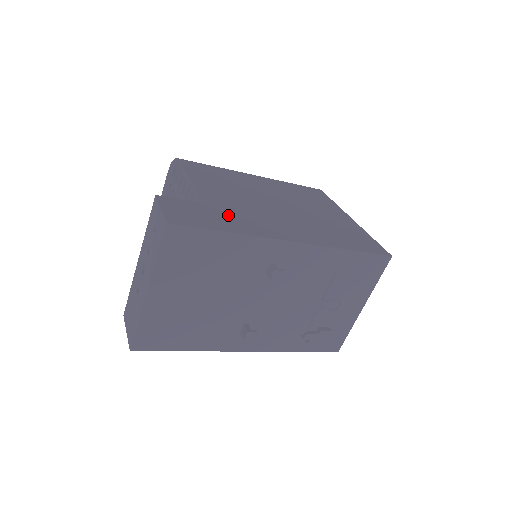
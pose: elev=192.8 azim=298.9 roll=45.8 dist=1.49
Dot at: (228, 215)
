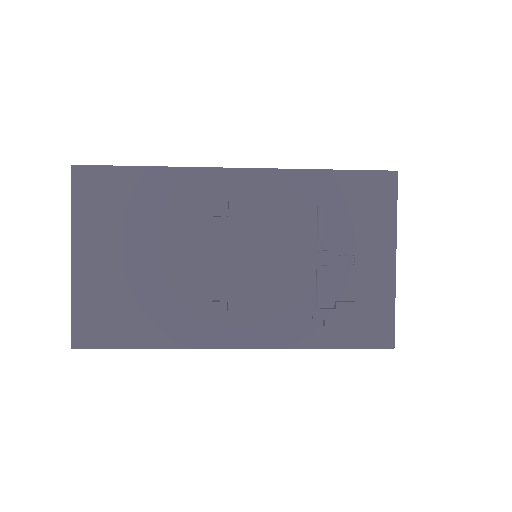
Dot at: occluded
